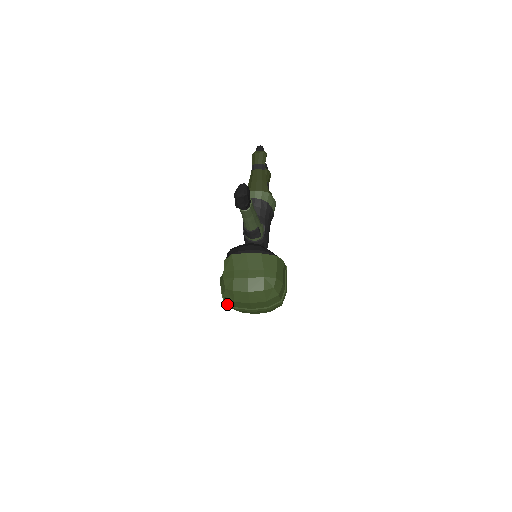
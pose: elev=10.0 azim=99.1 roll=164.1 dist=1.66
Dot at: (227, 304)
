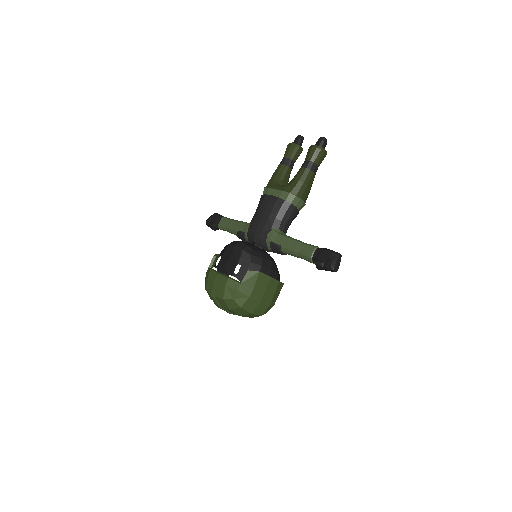
Dot at: (216, 300)
